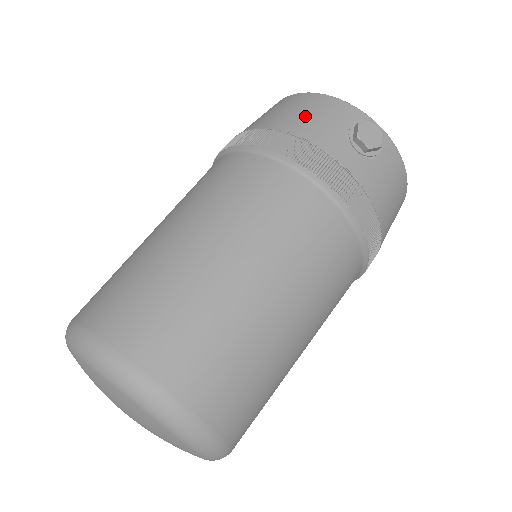
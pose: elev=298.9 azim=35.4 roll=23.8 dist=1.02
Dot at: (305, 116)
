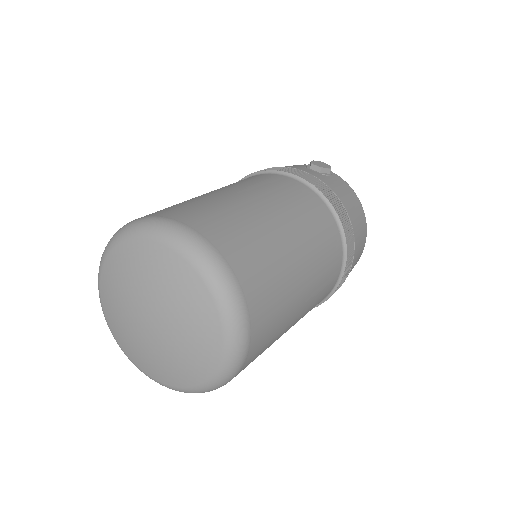
Dot at: occluded
